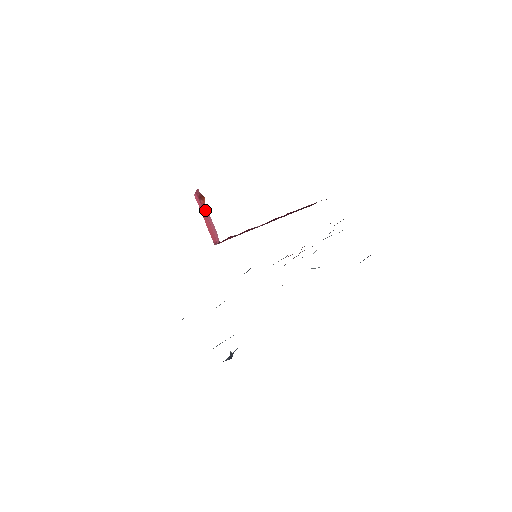
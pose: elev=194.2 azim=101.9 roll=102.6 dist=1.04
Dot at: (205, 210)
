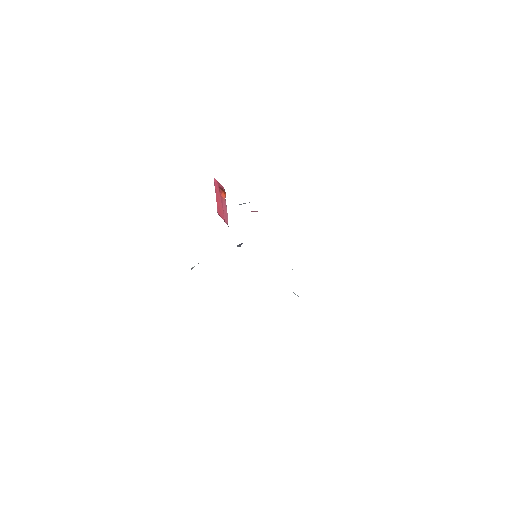
Dot at: (223, 200)
